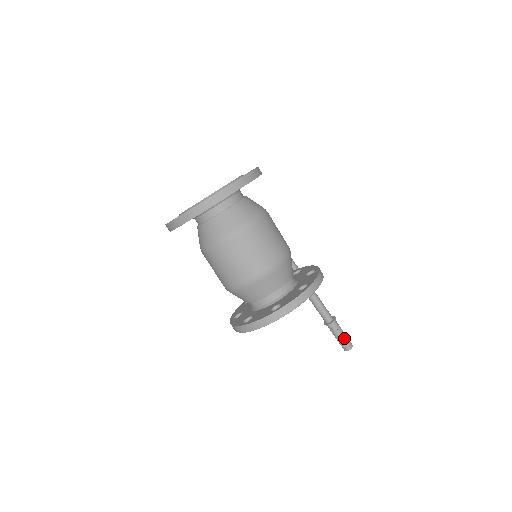
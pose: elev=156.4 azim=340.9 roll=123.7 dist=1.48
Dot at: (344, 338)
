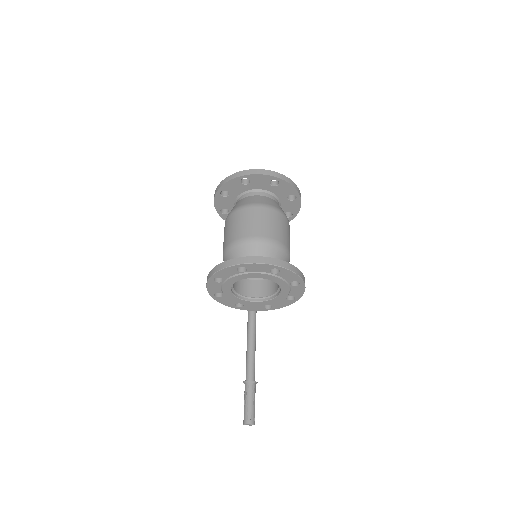
Dot at: (254, 407)
